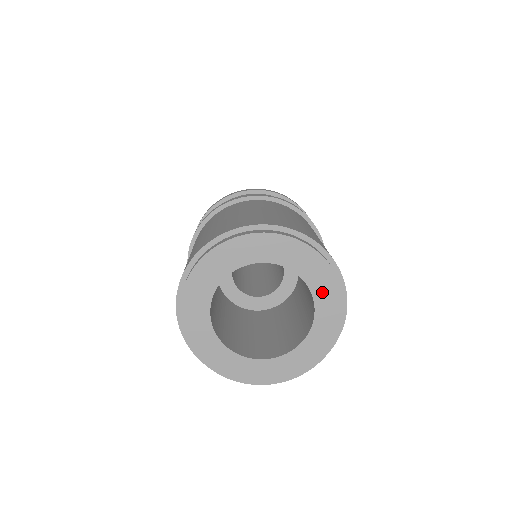
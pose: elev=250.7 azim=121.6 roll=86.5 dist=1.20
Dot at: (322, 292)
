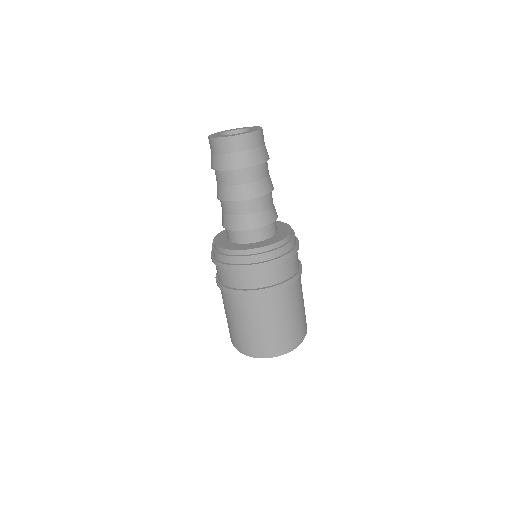
Dot at: occluded
